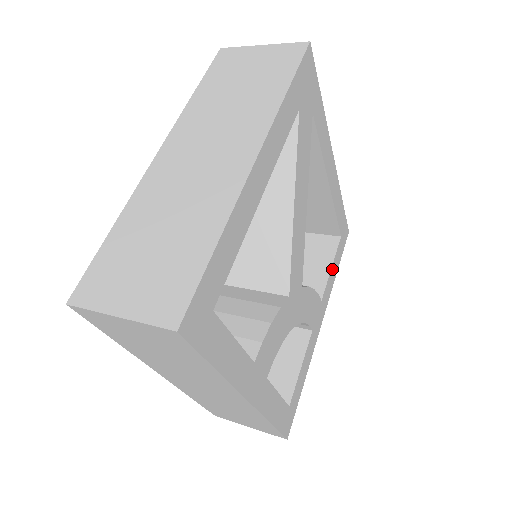
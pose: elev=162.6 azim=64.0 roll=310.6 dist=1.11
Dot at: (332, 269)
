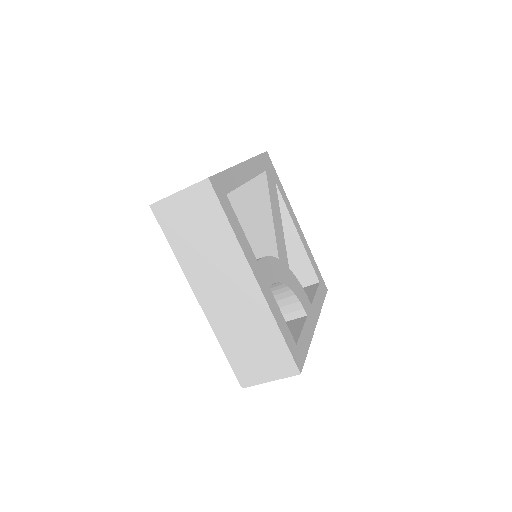
Dot at: (317, 295)
